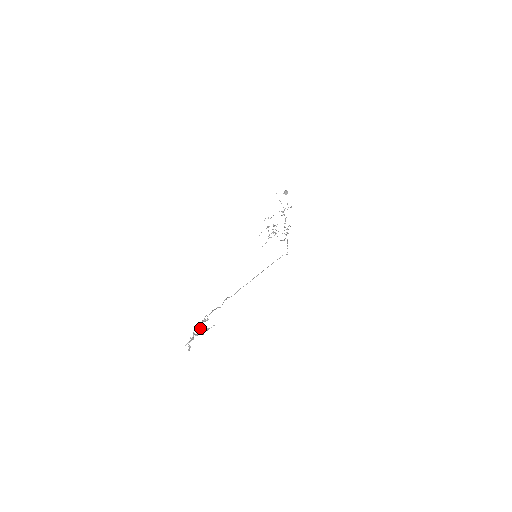
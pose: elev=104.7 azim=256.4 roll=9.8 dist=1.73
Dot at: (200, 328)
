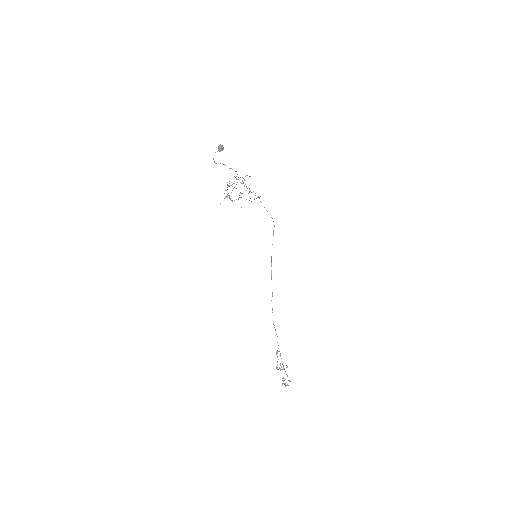
Dot at: occluded
